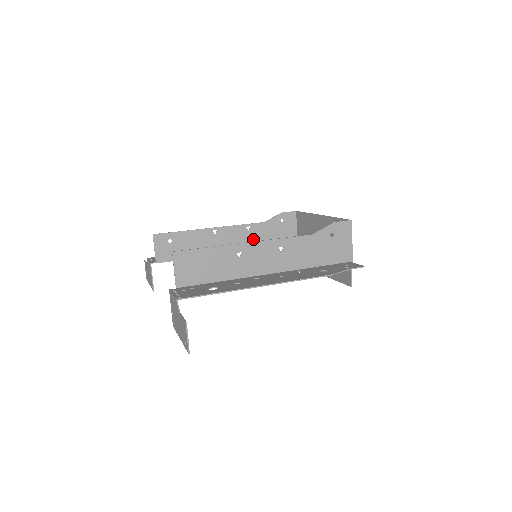
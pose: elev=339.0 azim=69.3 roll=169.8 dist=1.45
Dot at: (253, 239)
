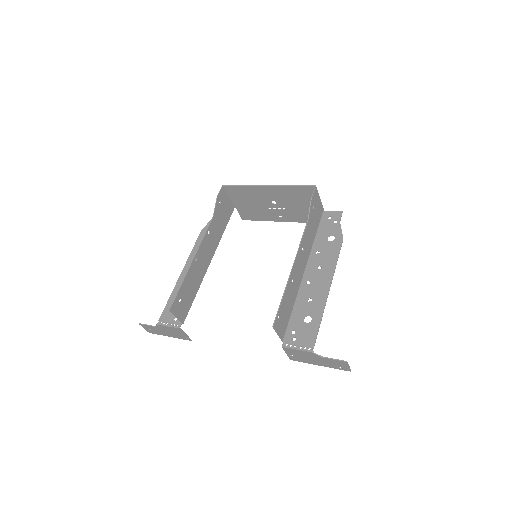
Dot at: (215, 236)
